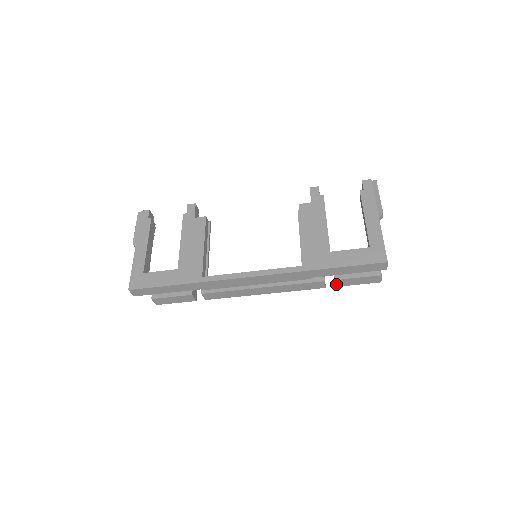
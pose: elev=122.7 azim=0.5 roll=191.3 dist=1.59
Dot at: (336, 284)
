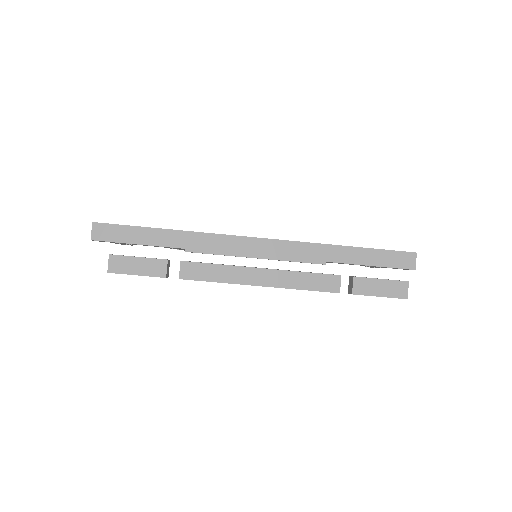
Dot at: (353, 288)
